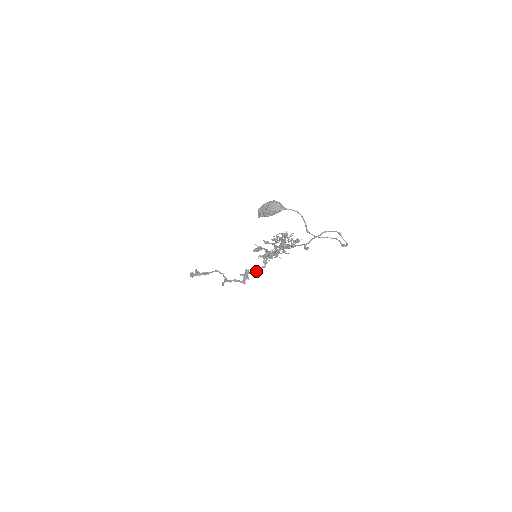
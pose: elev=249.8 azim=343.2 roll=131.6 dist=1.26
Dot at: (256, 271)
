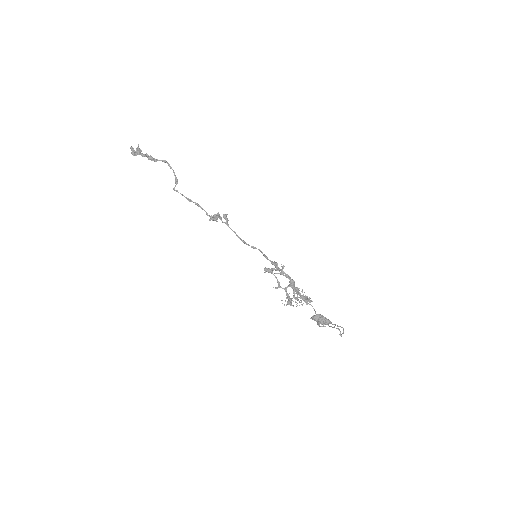
Dot at: occluded
